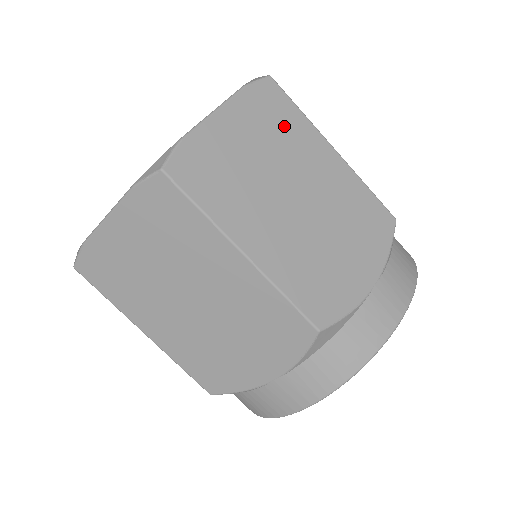
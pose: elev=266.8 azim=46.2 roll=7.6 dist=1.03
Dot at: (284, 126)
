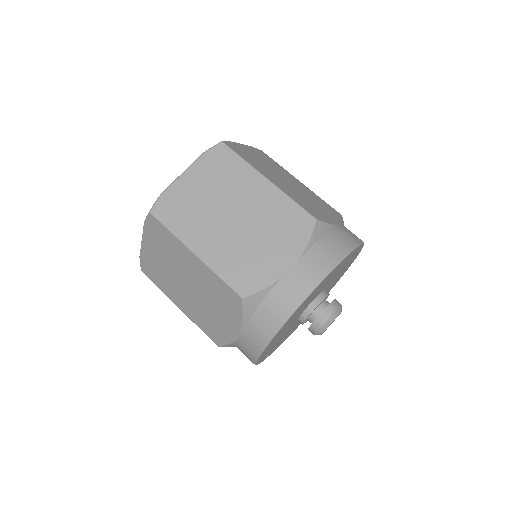
Dot at: (273, 163)
